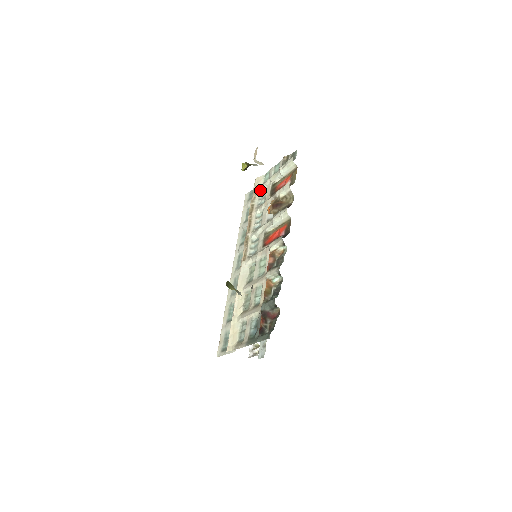
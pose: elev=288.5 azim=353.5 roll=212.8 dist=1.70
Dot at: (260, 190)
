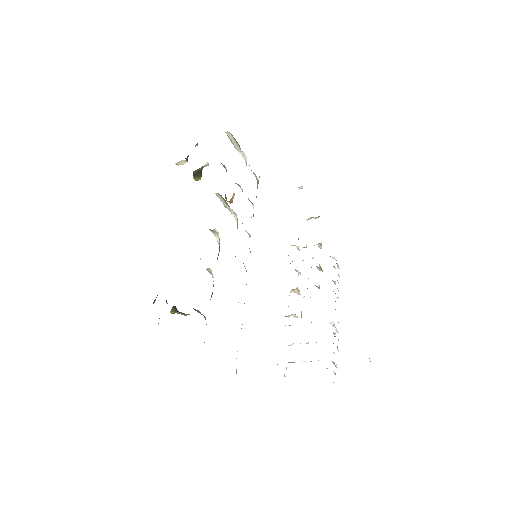
Dot at: (257, 181)
